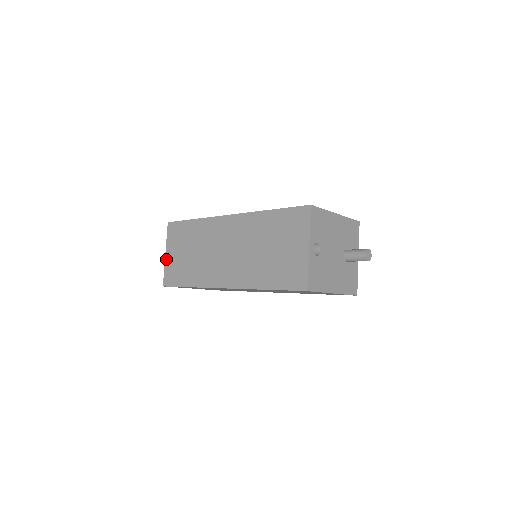
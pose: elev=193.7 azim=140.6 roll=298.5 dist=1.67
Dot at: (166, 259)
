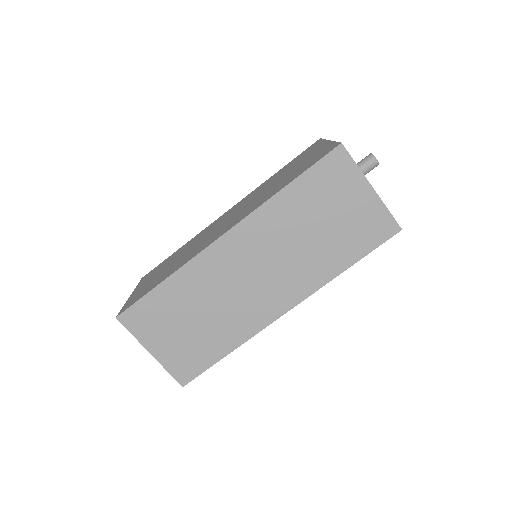
Dot at: (158, 357)
